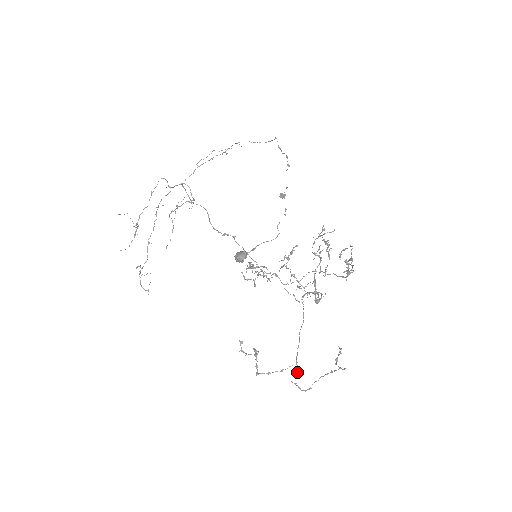
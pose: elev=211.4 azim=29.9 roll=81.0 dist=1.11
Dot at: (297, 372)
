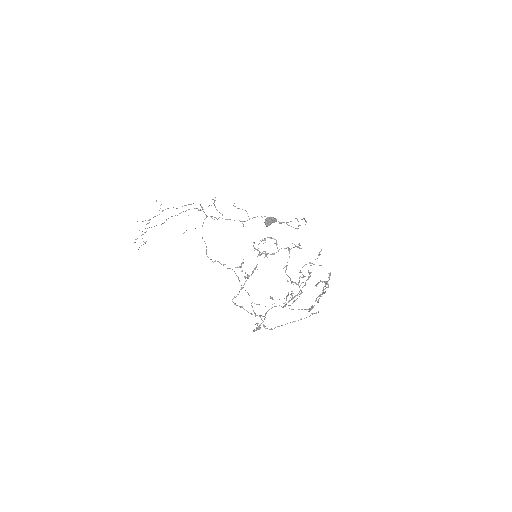
Dot at: (259, 326)
